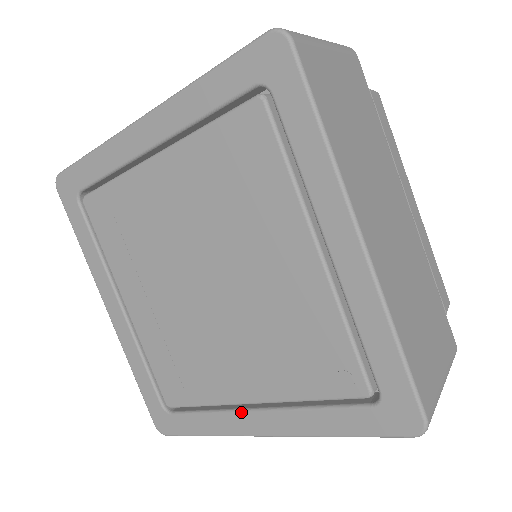
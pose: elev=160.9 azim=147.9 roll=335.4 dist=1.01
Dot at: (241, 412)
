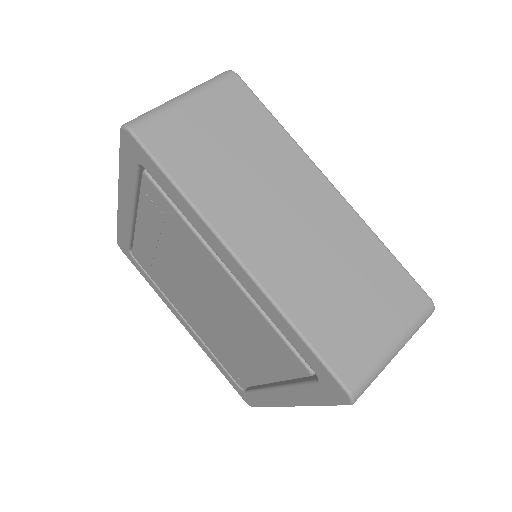
Dot at: (177, 312)
